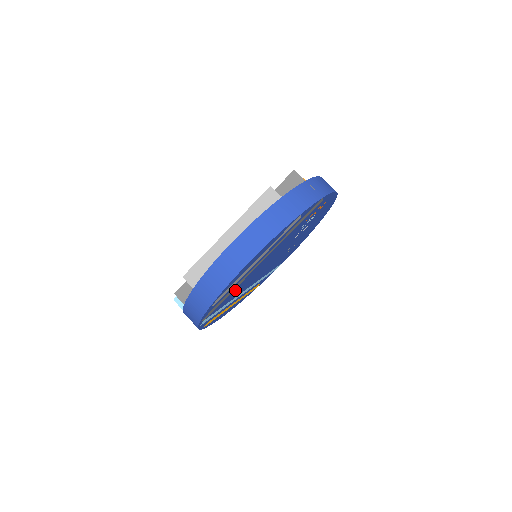
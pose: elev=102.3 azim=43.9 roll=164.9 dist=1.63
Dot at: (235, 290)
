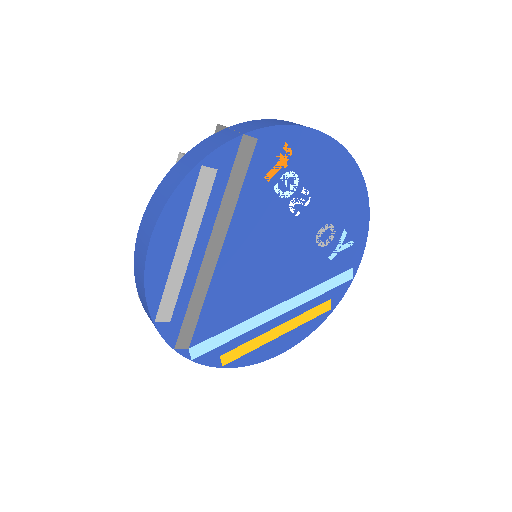
Dot at: (215, 301)
